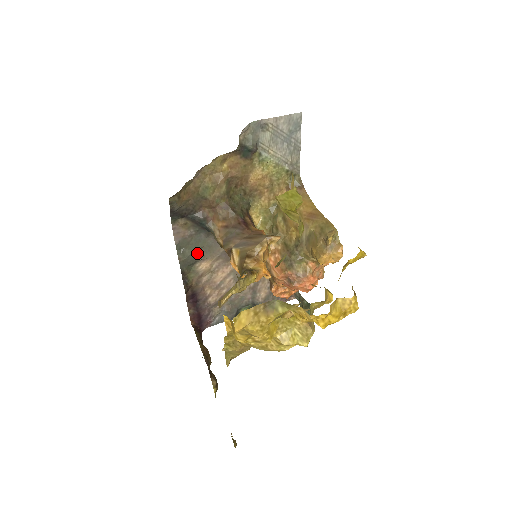
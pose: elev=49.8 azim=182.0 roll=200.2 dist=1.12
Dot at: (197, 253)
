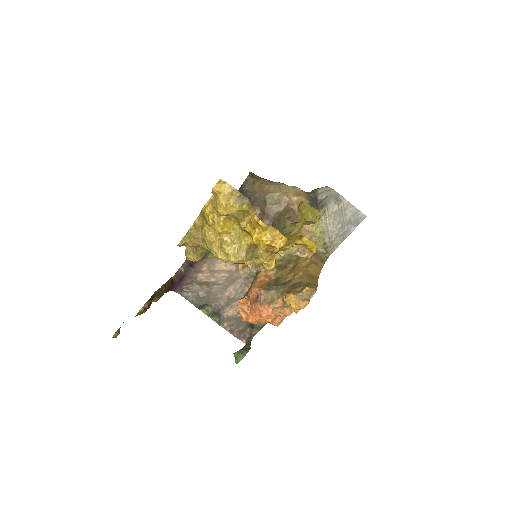
Dot at: occluded
